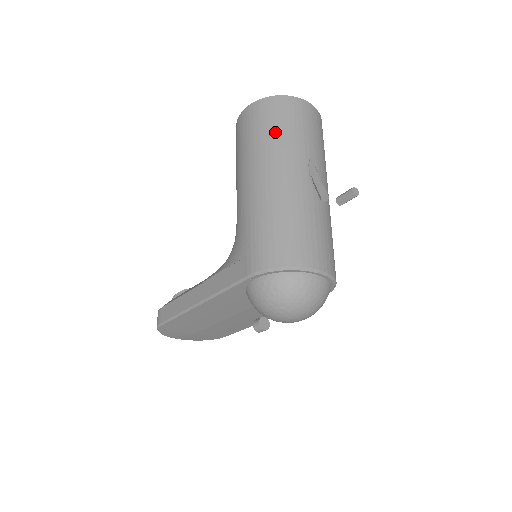
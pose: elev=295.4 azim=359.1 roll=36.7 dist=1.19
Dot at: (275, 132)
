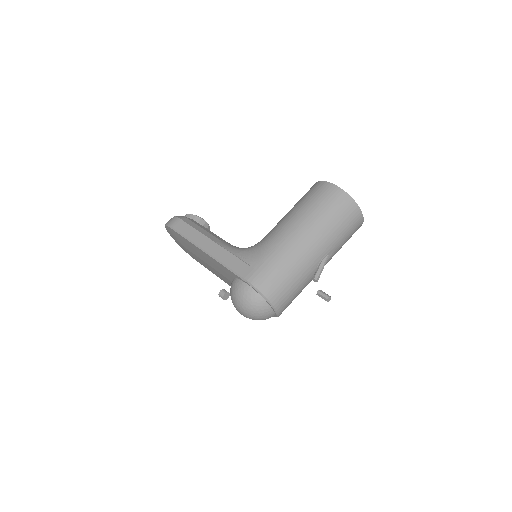
Dot at: (331, 220)
